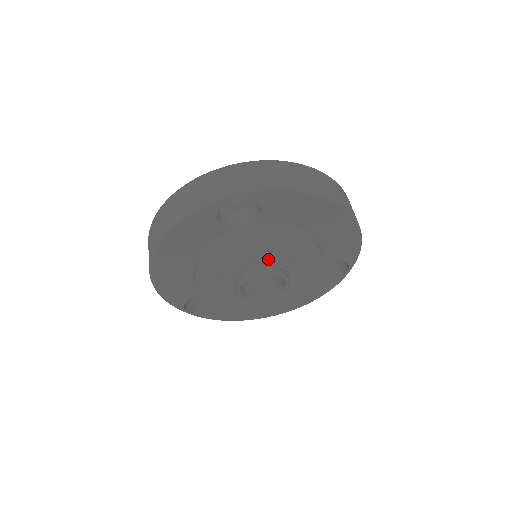
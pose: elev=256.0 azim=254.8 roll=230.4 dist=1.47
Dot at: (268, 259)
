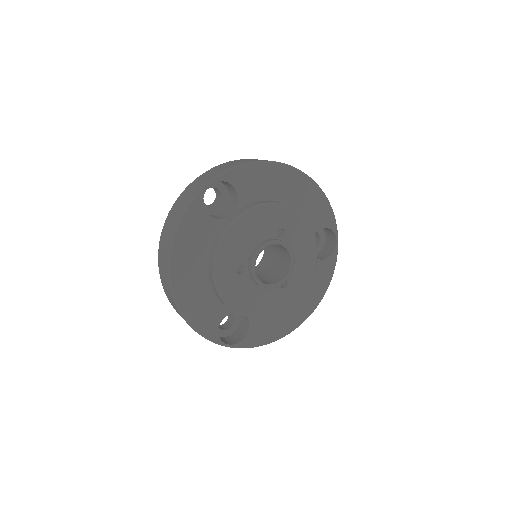
Dot at: (263, 234)
